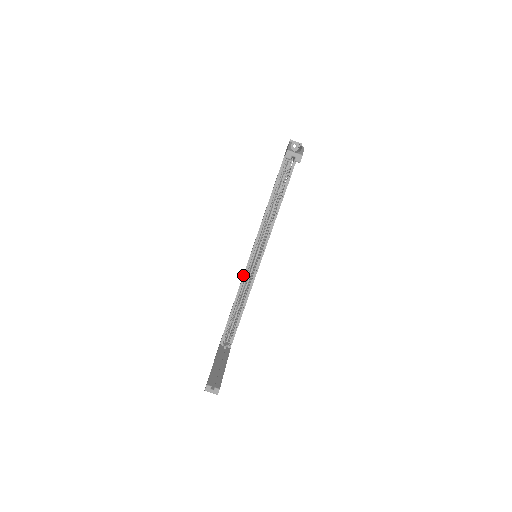
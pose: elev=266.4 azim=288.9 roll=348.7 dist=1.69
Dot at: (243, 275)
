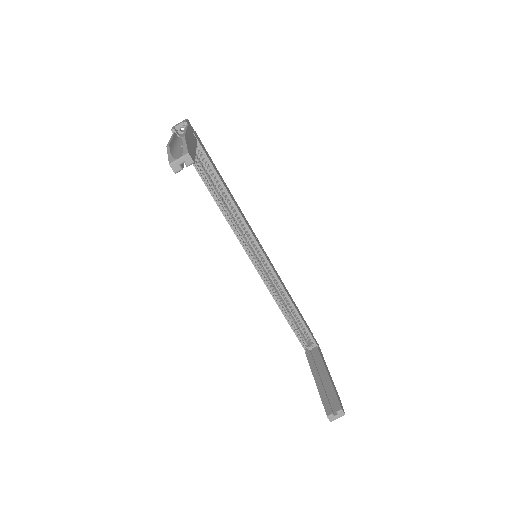
Dot at: (263, 281)
